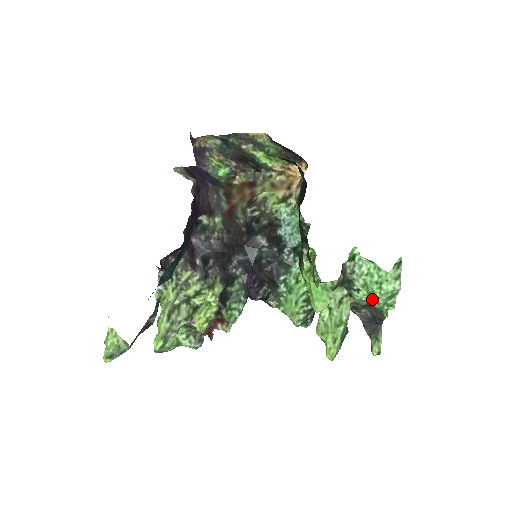
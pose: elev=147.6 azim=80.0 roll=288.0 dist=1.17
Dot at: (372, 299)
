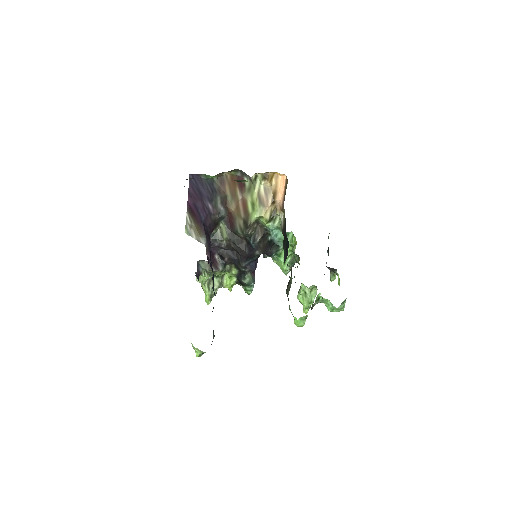
Dot at: occluded
